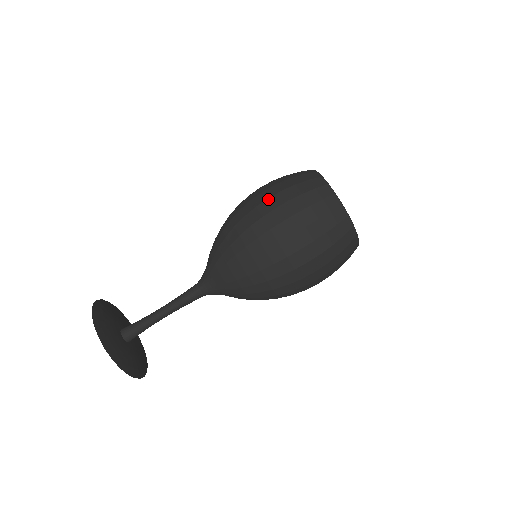
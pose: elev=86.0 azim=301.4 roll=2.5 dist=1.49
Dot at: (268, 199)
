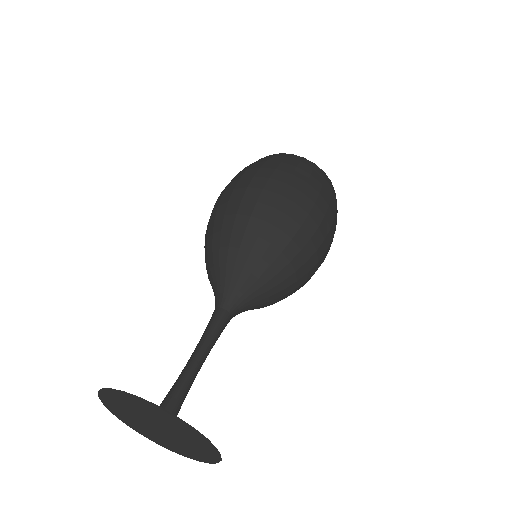
Dot at: (221, 192)
